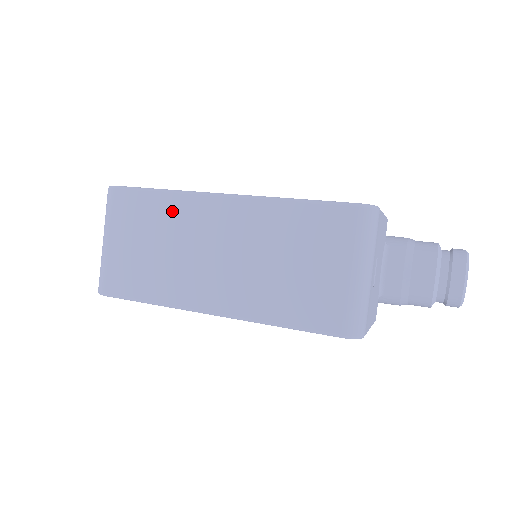
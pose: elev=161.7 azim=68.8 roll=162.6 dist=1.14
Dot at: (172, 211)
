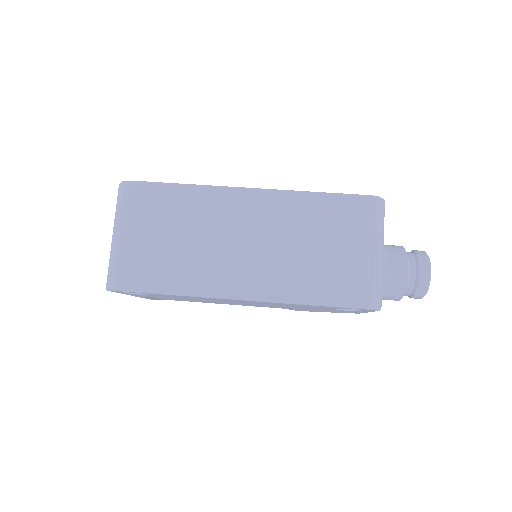
Dot at: (196, 203)
